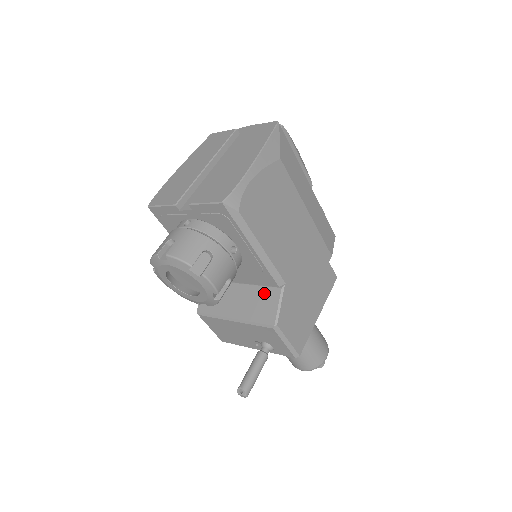
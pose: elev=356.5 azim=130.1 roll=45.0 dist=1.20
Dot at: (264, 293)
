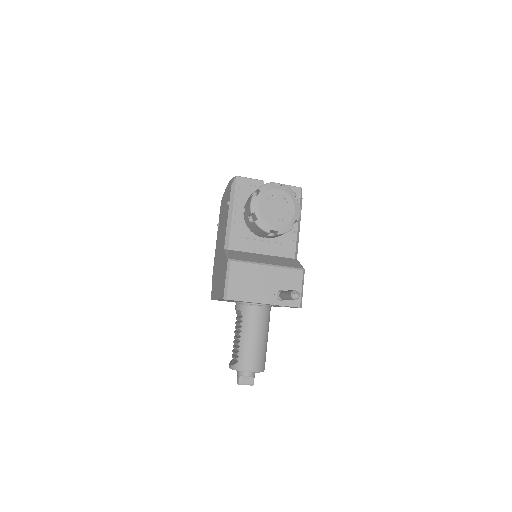
Dot at: (286, 259)
